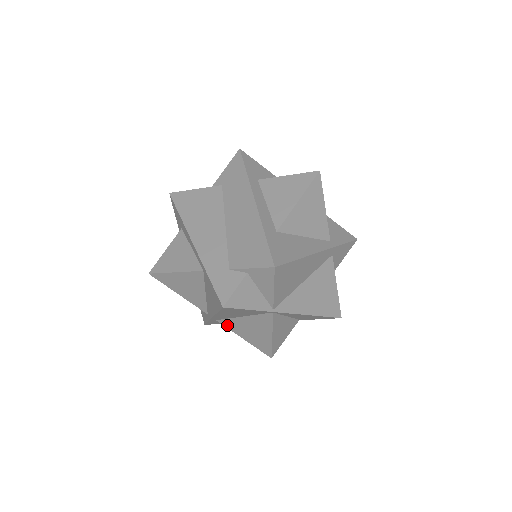
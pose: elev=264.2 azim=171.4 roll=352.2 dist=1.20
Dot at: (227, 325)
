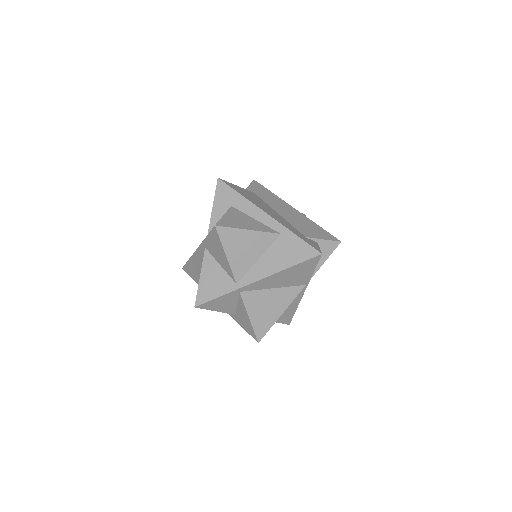
Dot at: (246, 299)
